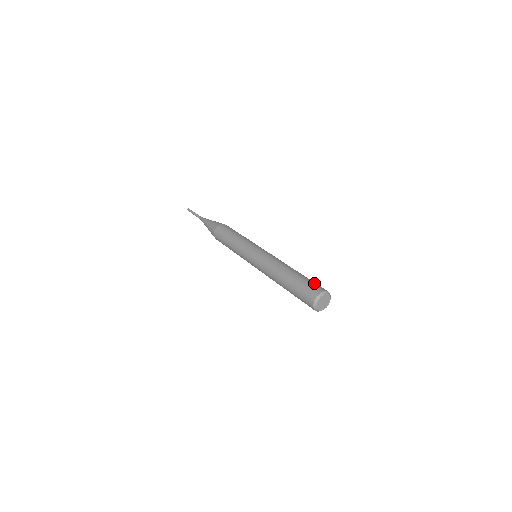
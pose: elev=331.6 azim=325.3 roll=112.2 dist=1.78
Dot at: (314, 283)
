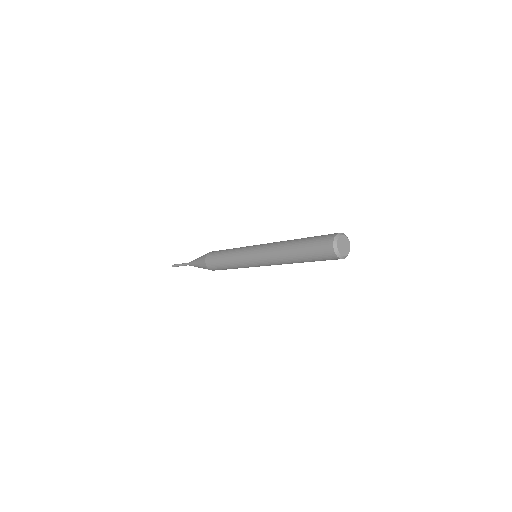
Dot at: occluded
